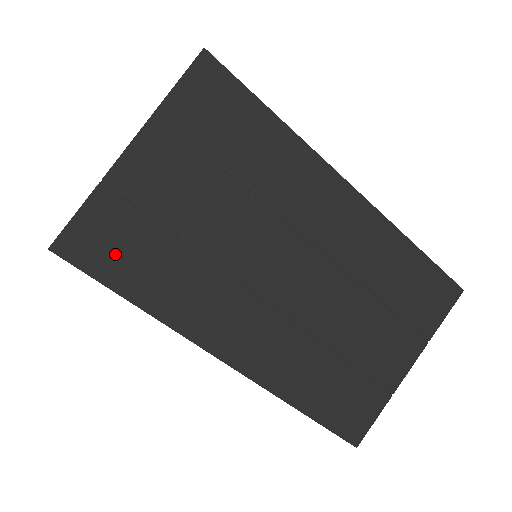
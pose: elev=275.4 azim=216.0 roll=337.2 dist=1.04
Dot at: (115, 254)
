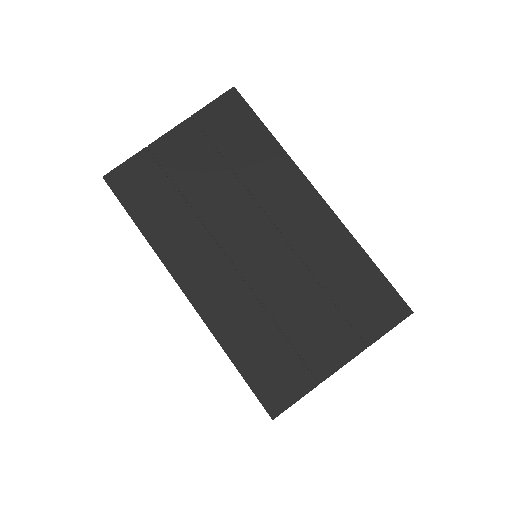
Dot at: (138, 191)
